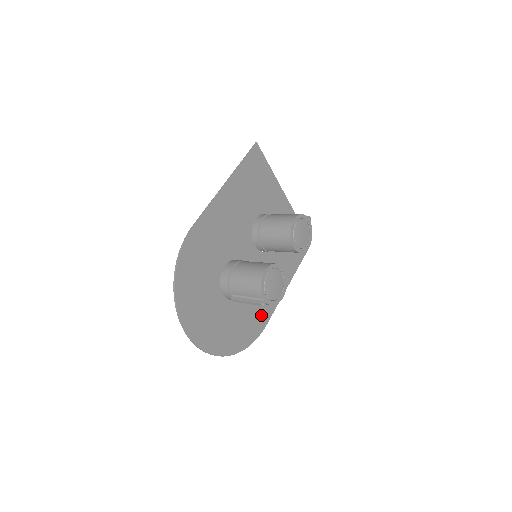
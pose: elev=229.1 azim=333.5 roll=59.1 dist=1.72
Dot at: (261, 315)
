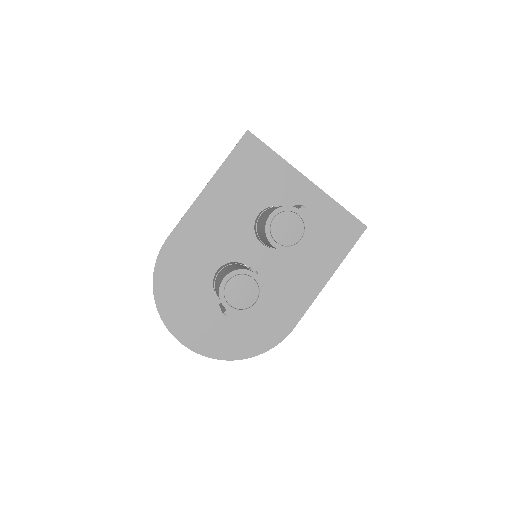
Dot at: (284, 317)
